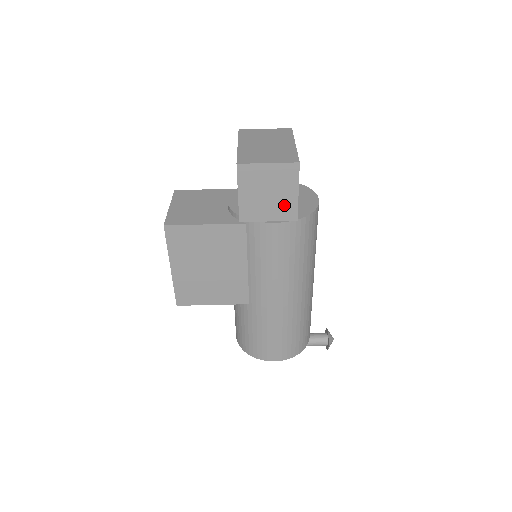
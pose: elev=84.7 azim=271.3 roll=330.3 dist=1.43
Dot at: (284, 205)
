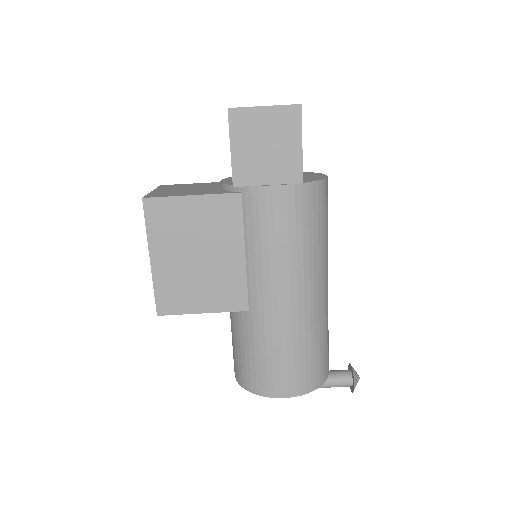
Dot at: (286, 162)
